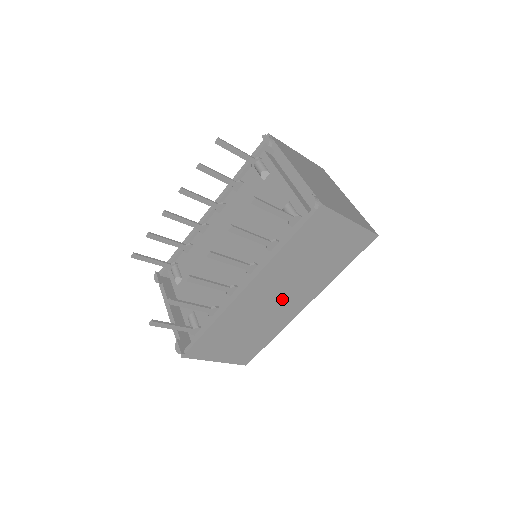
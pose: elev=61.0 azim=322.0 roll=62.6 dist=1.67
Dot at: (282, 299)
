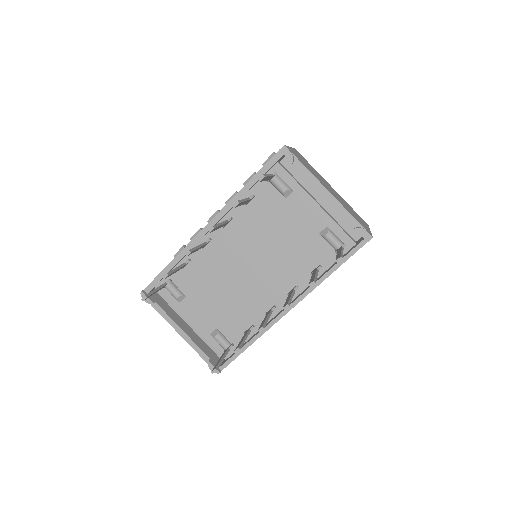
Dot at: occluded
